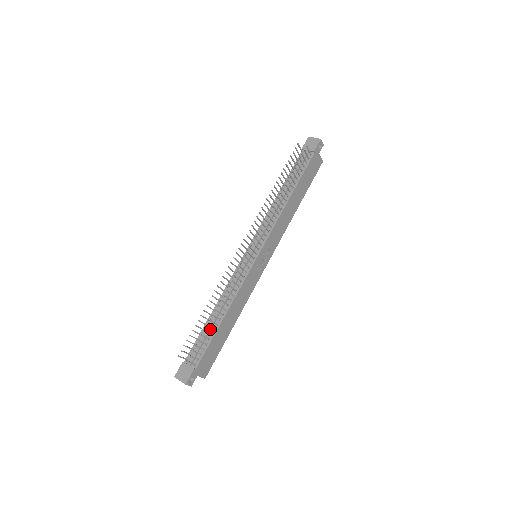
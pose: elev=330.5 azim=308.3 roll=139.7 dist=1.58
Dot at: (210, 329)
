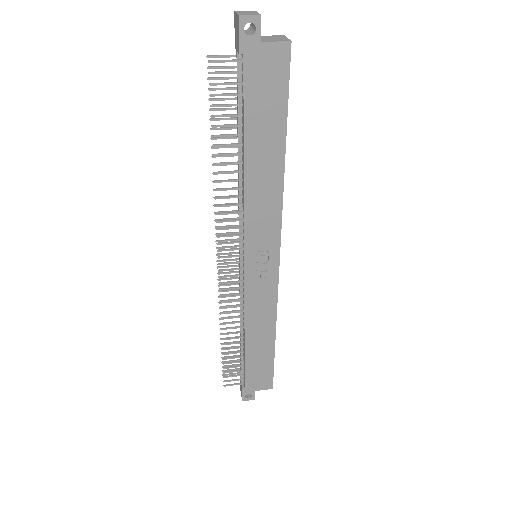
Dot at: (242, 349)
